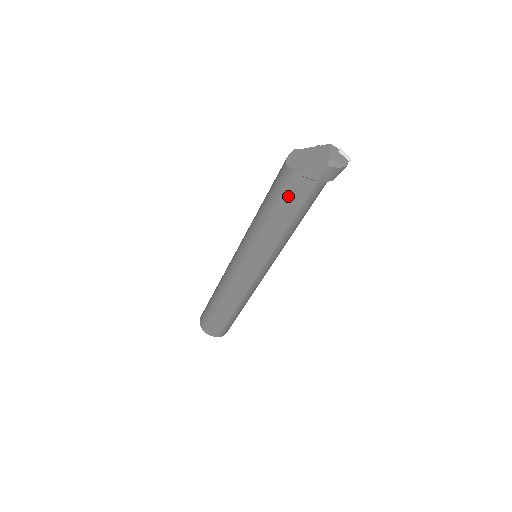
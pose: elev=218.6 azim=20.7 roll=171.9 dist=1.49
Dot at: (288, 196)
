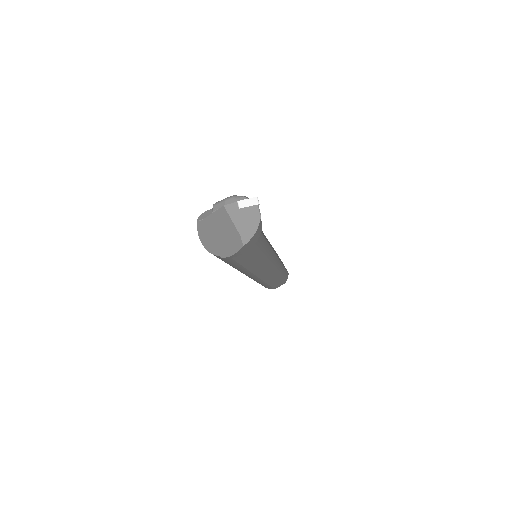
Dot at: (236, 262)
